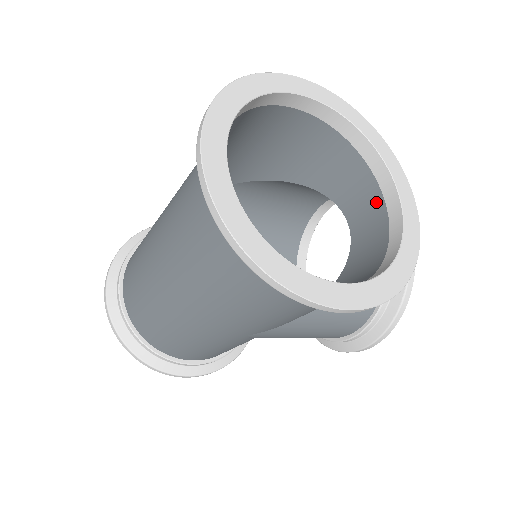
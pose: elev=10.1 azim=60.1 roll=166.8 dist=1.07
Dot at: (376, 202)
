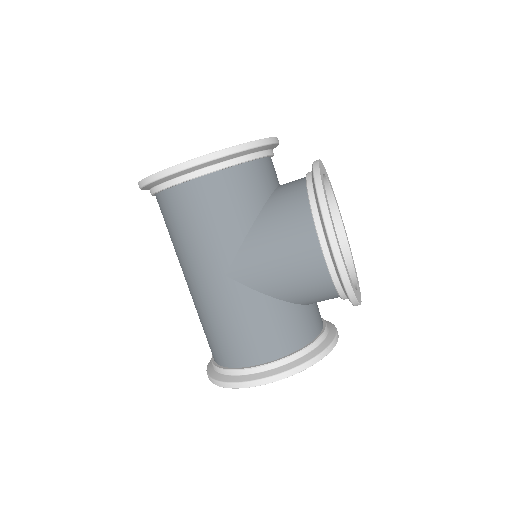
Dot at: occluded
